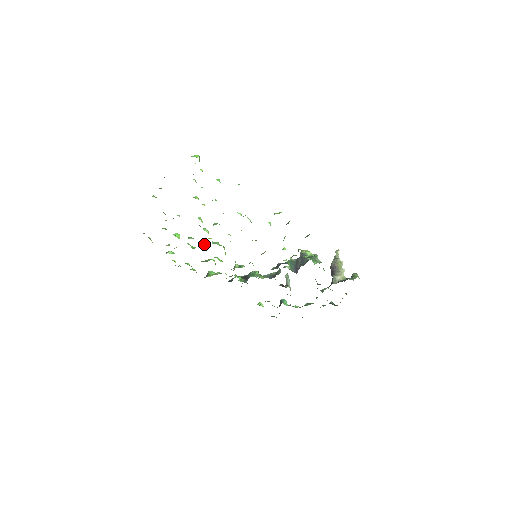
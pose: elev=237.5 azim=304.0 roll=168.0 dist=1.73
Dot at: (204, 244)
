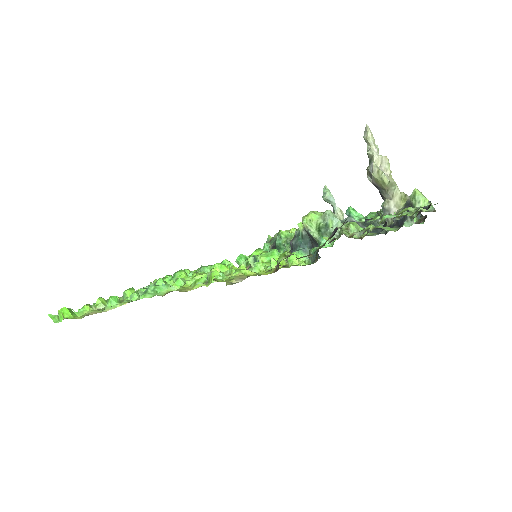
Dot at: occluded
